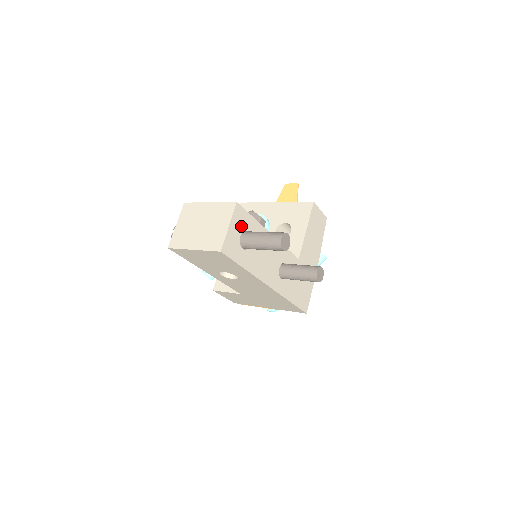
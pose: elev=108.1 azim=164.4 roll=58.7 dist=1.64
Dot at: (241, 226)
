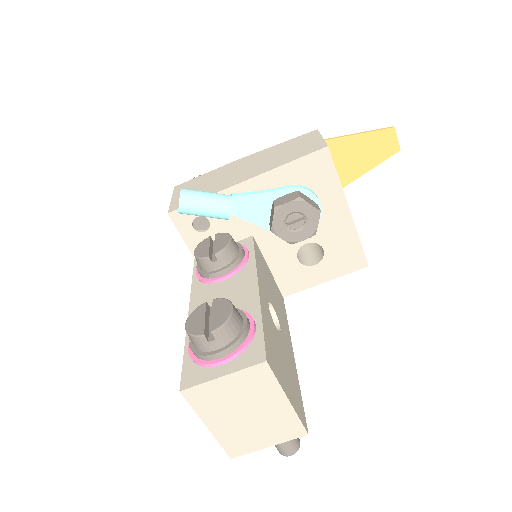
Dot at: occluded
